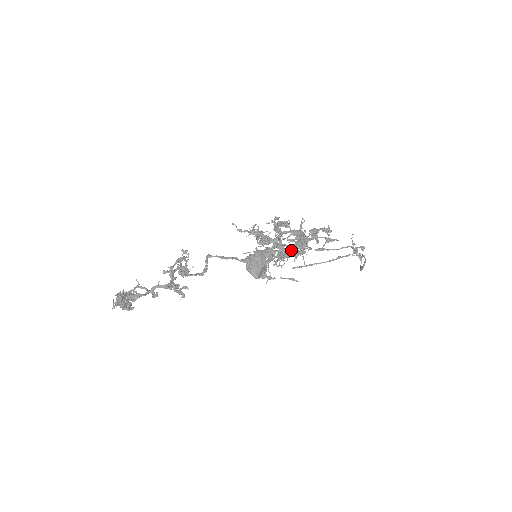
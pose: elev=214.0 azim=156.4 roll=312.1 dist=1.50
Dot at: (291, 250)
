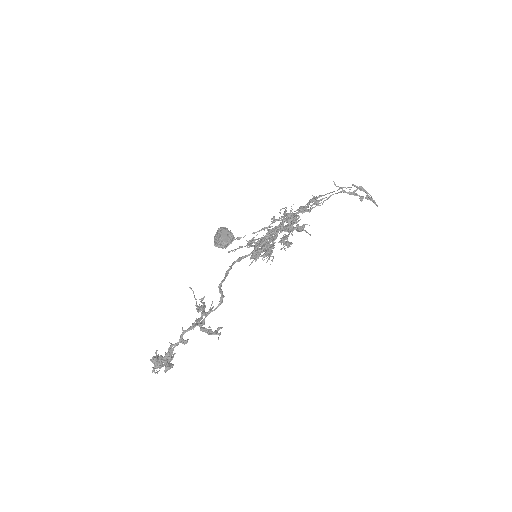
Dot at: (284, 230)
